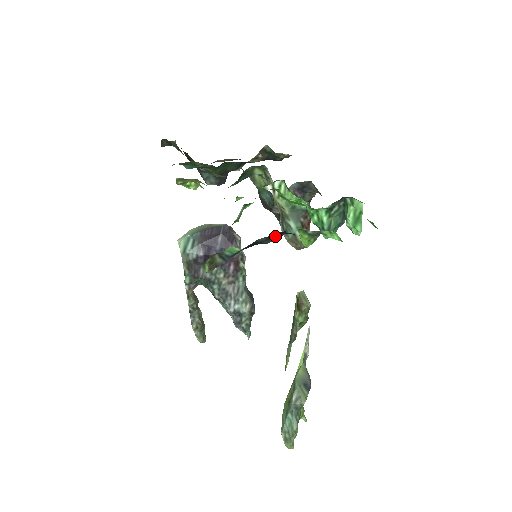
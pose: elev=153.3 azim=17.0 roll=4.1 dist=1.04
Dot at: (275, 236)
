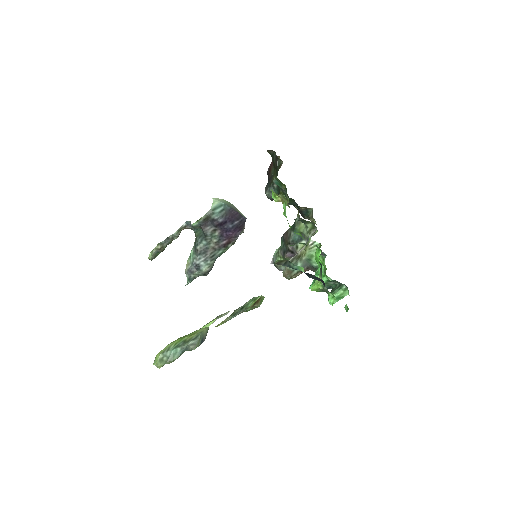
Dot at: (318, 279)
